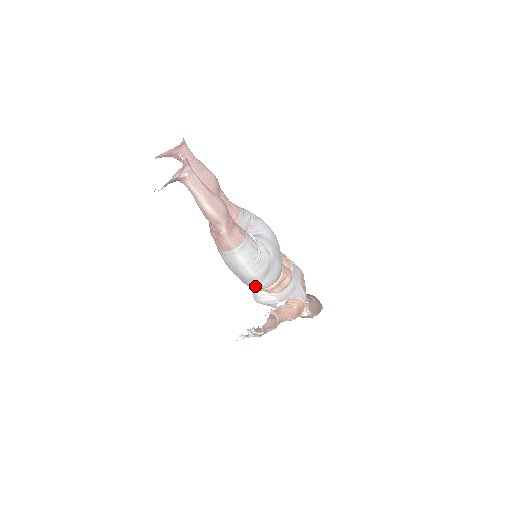
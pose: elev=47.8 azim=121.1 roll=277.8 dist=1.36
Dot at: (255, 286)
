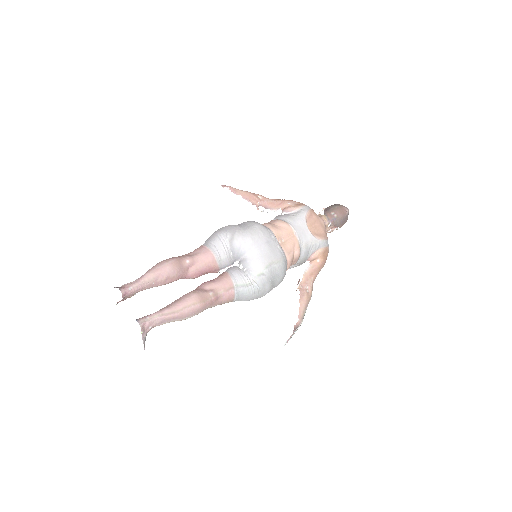
Dot at: occluded
